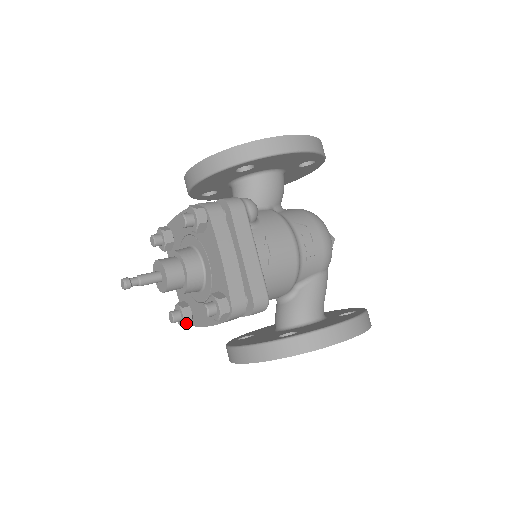
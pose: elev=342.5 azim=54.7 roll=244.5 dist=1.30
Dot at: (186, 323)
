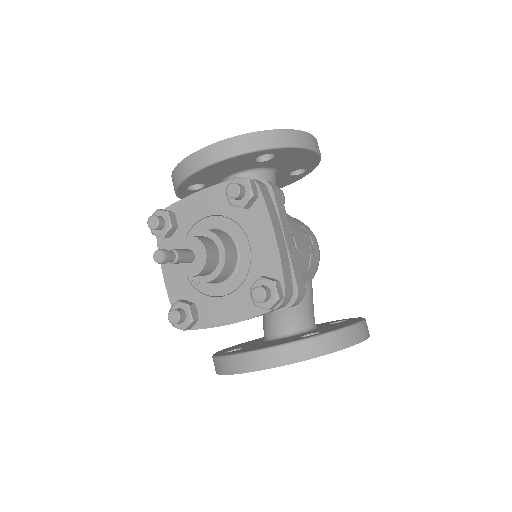
Dot at: (190, 325)
